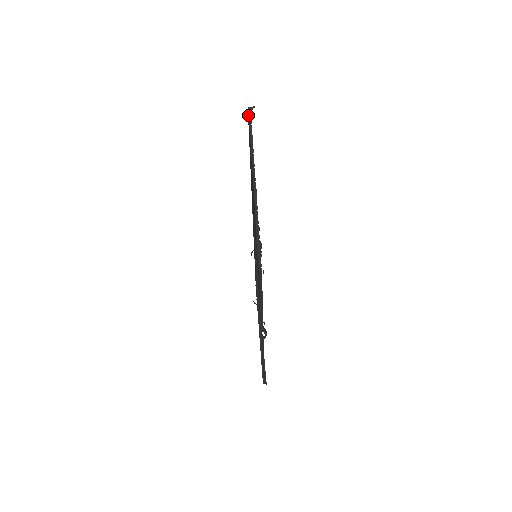
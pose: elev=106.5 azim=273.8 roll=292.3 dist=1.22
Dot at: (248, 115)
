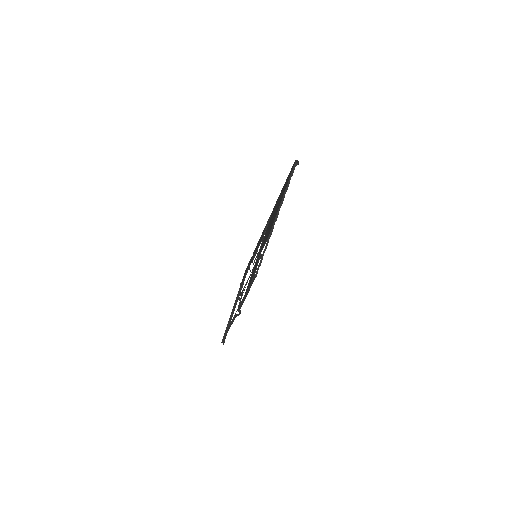
Dot at: (293, 167)
